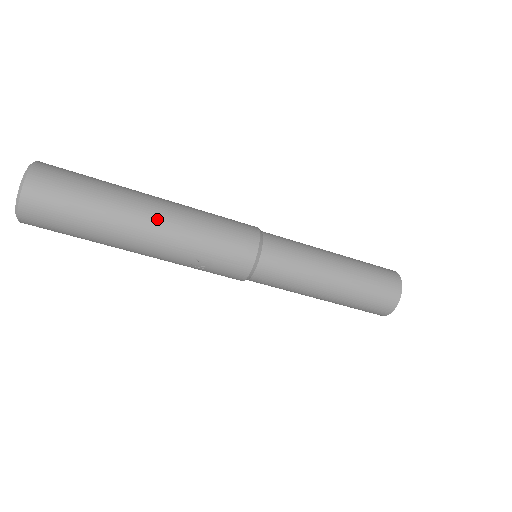
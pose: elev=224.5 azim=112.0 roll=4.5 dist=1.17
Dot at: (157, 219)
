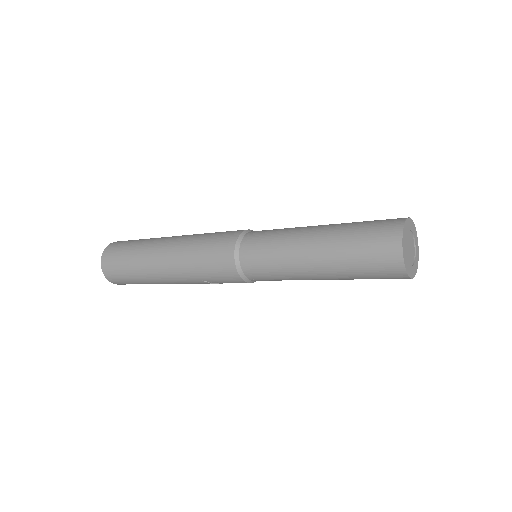
Dot at: (164, 263)
